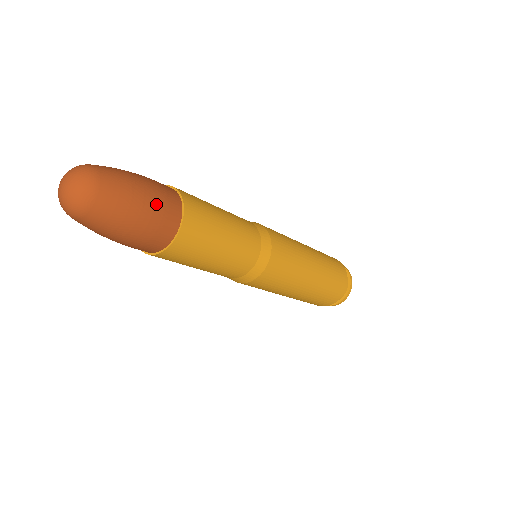
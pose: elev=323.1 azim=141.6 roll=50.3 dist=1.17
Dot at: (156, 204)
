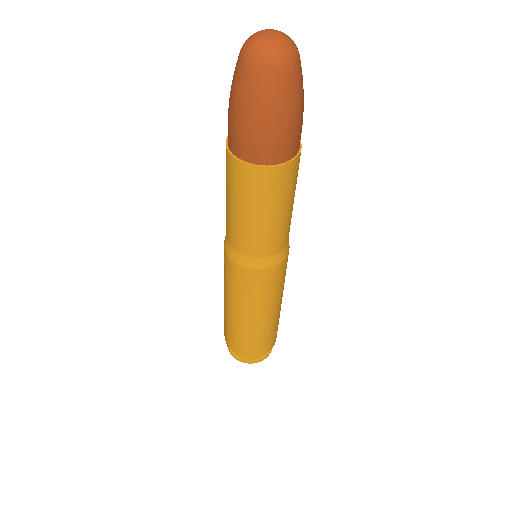
Dot at: occluded
